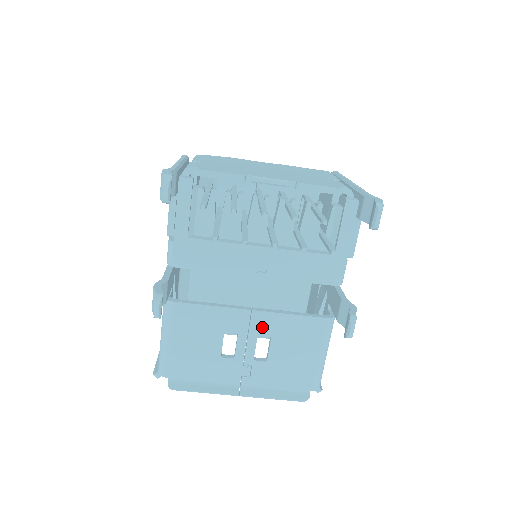
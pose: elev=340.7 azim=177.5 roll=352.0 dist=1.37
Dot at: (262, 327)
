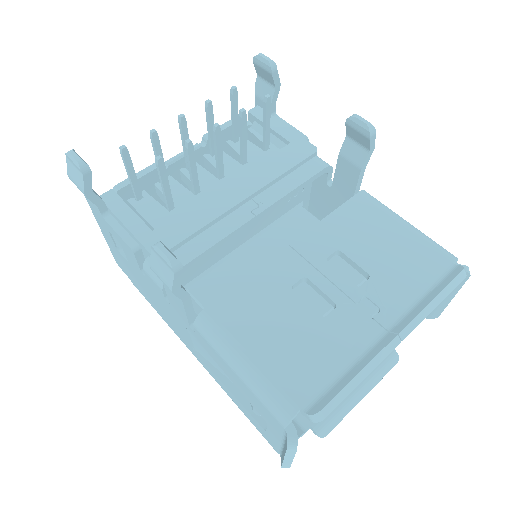
Dot at: (319, 250)
